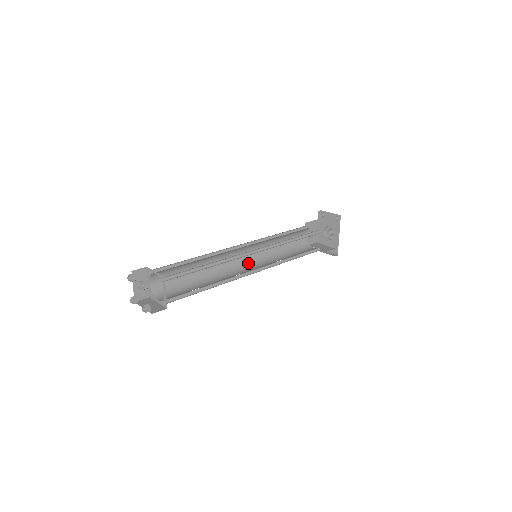
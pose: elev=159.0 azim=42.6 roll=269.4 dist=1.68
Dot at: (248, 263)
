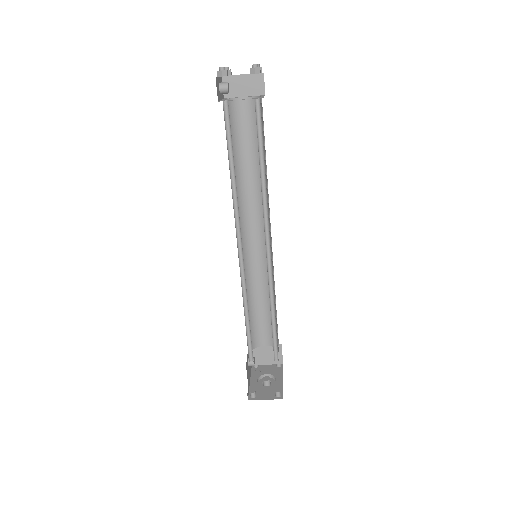
Dot at: occluded
